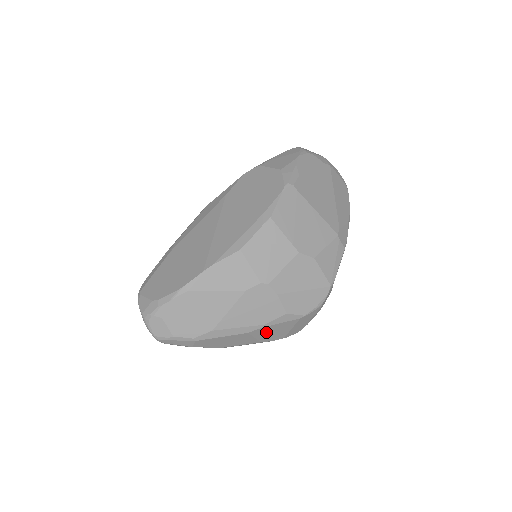
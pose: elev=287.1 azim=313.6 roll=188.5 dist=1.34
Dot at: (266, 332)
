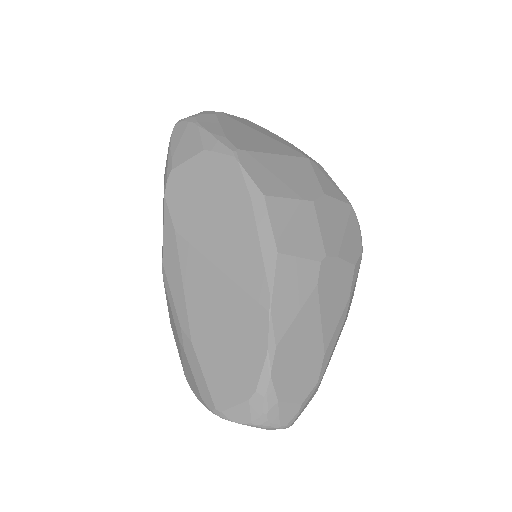
Dot at: occluded
